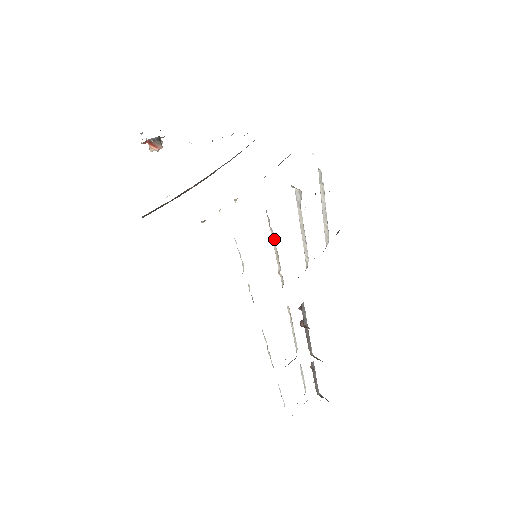
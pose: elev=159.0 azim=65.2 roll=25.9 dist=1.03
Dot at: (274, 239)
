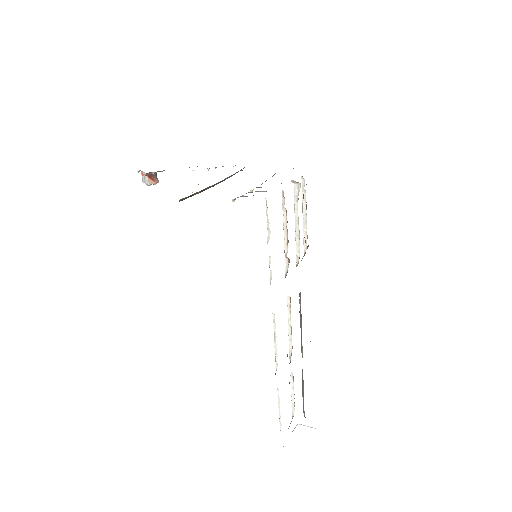
Dot at: (286, 219)
